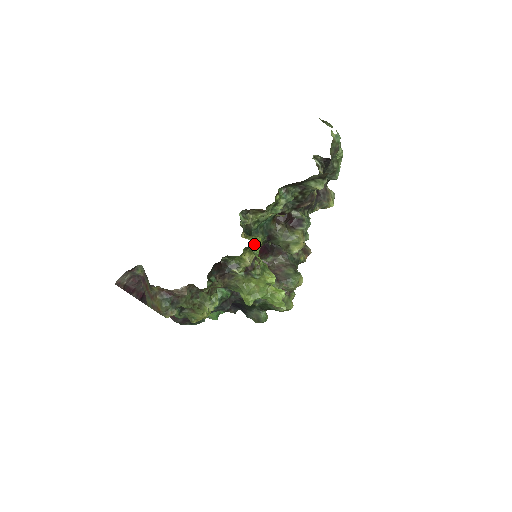
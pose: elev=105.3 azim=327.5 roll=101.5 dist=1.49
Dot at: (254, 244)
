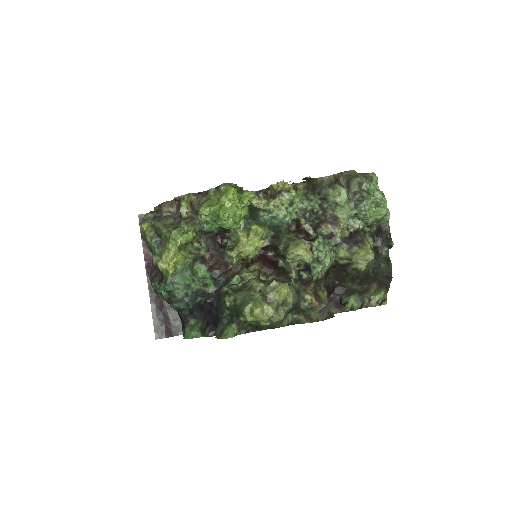
Dot at: (245, 195)
